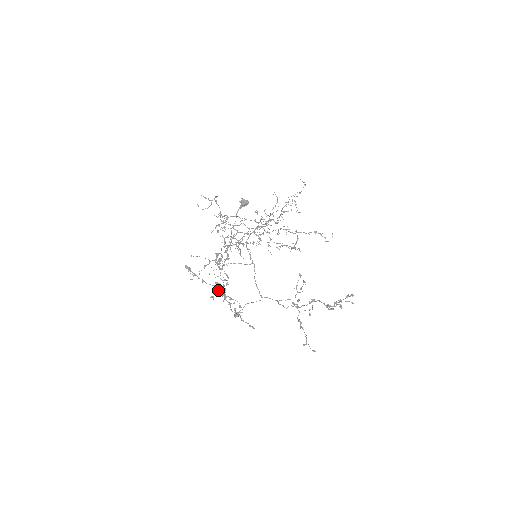
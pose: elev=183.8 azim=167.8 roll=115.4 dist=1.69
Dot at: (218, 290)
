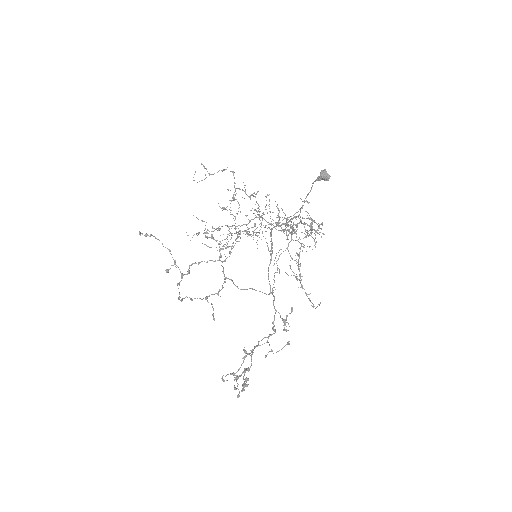
Dot at: (178, 267)
